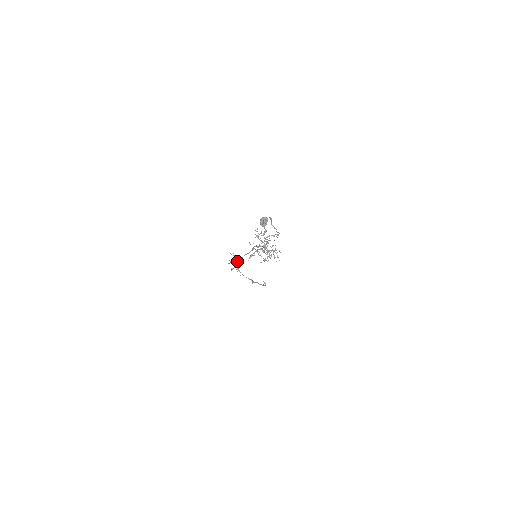
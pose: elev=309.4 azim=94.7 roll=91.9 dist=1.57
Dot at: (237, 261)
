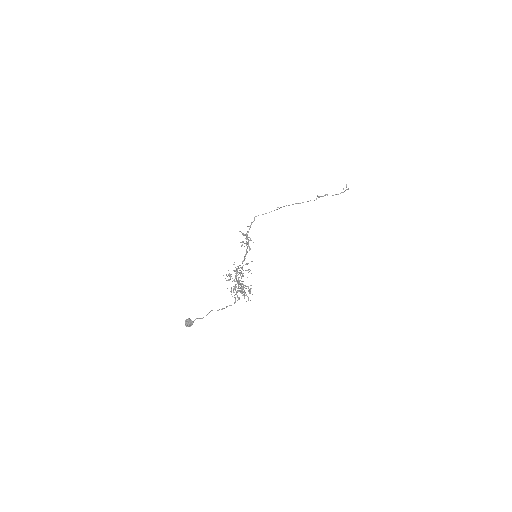
Dot at: (247, 239)
